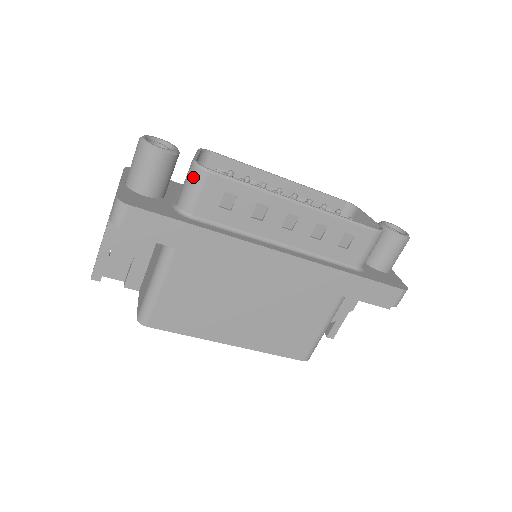
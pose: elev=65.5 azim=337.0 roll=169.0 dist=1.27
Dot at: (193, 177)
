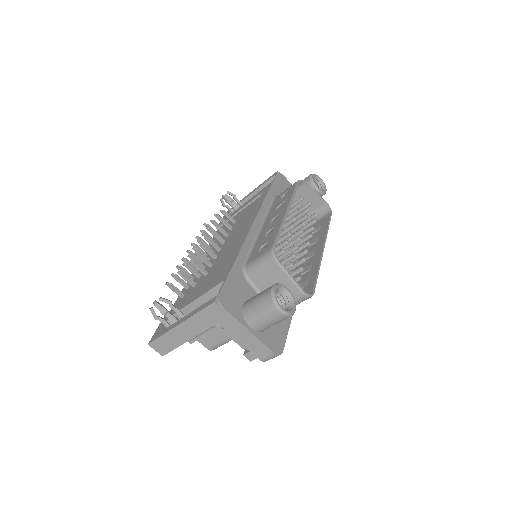
Dot at: (302, 301)
